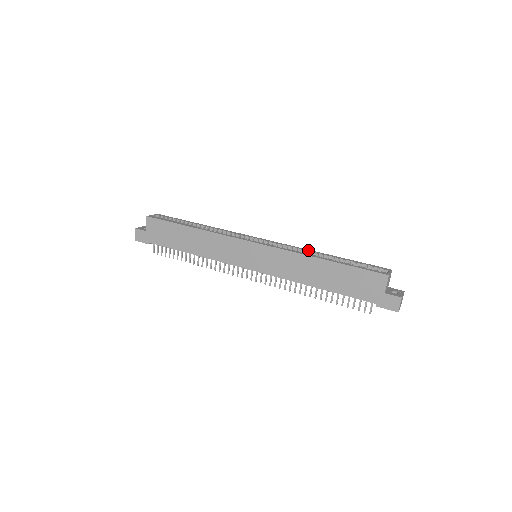
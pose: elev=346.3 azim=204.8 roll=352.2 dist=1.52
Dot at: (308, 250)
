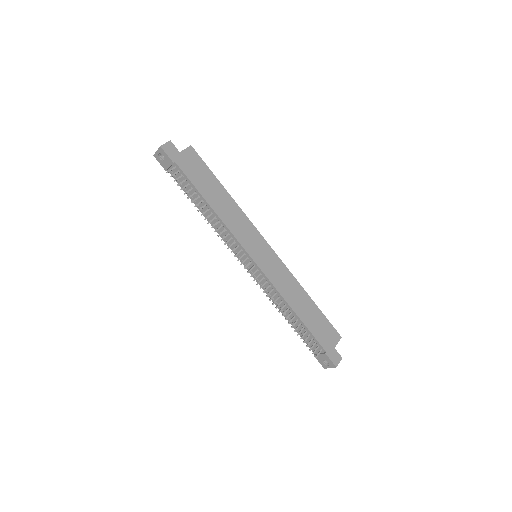
Dot at: occluded
